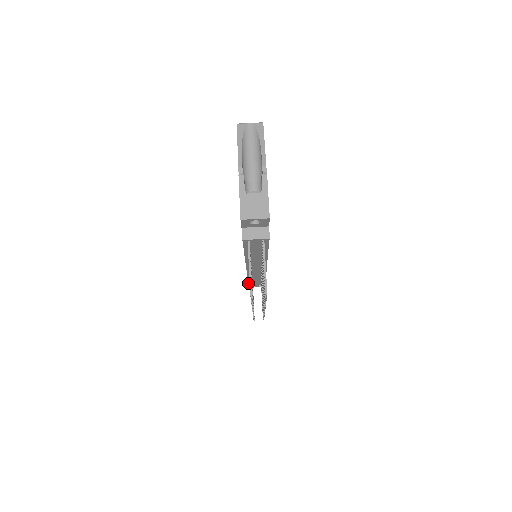
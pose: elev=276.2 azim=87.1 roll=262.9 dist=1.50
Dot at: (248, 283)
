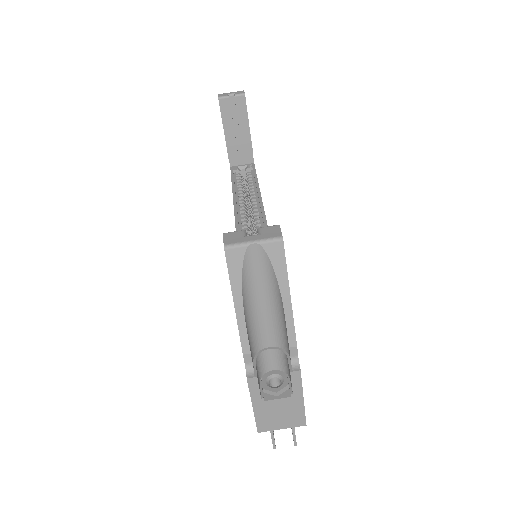
Dot at: occluded
